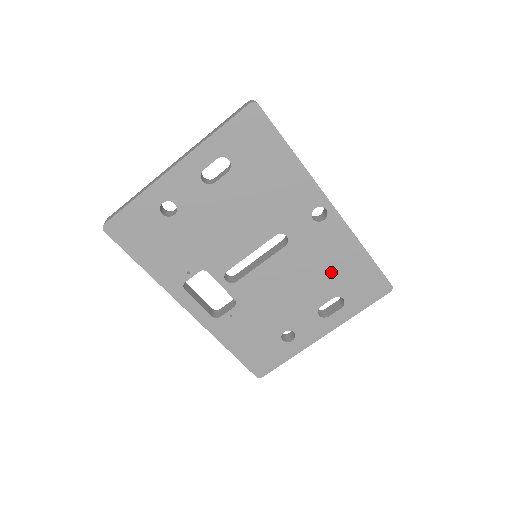
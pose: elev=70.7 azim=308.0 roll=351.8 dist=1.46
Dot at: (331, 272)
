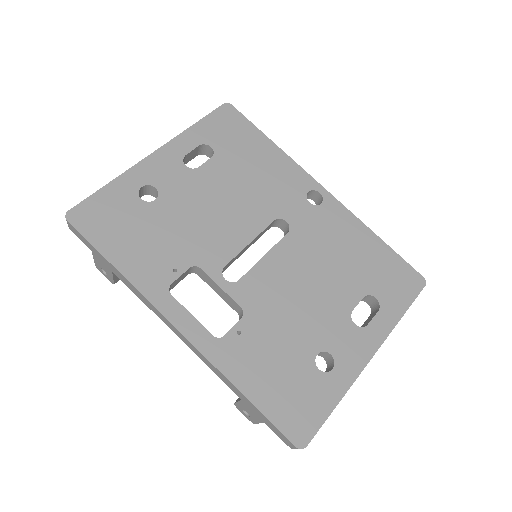
Dot at: (349, 263)
